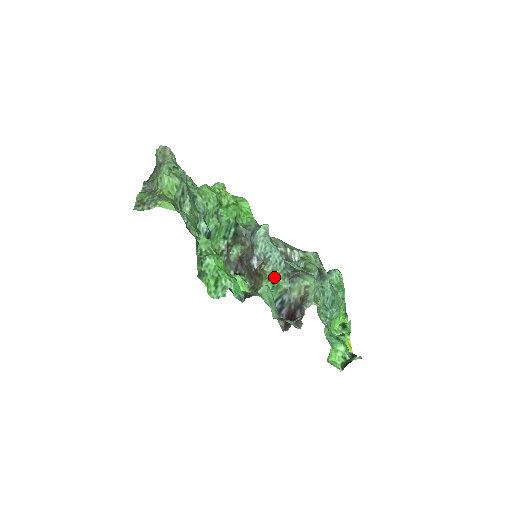
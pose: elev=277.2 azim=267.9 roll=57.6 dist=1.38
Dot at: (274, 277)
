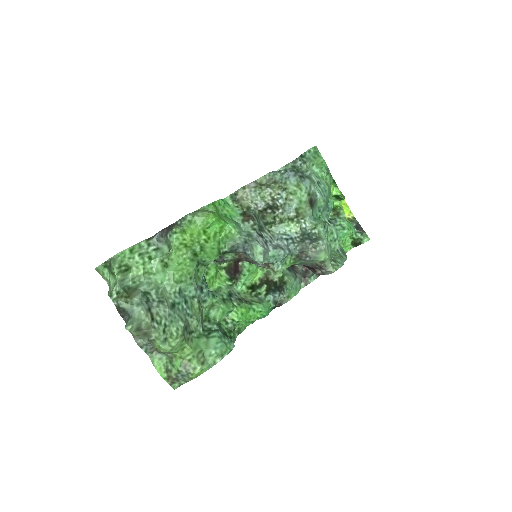
Dot at: occluded
